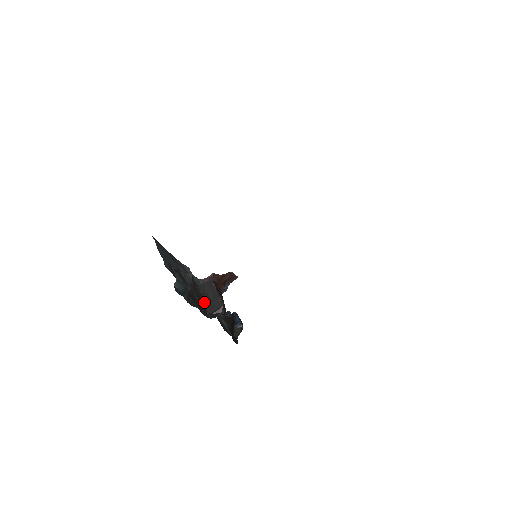
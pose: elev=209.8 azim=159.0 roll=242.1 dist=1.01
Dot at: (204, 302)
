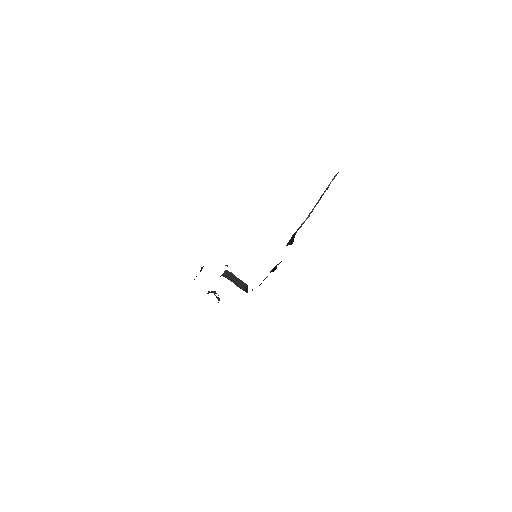
Dot at: (235, 284)
